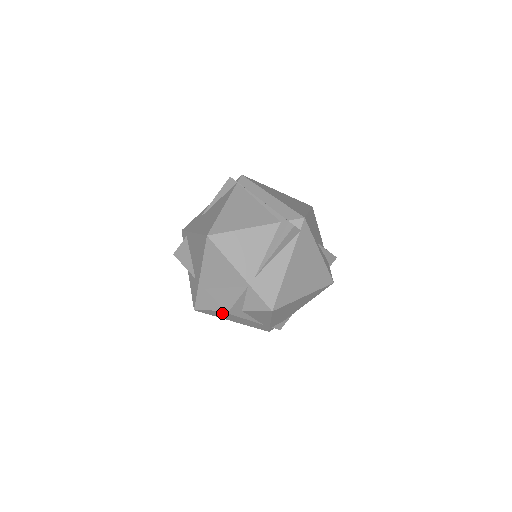
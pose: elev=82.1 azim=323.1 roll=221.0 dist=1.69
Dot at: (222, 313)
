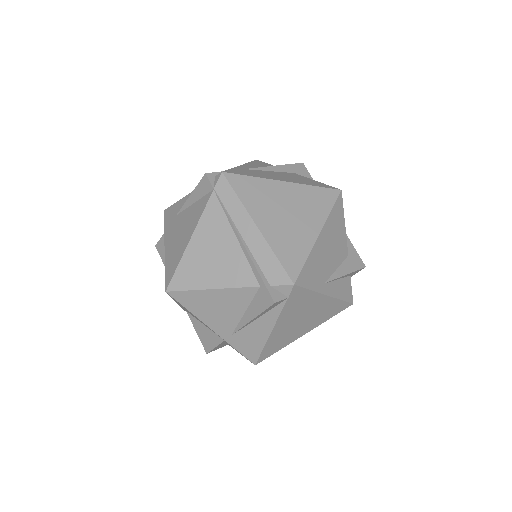
Dot at: occluded
